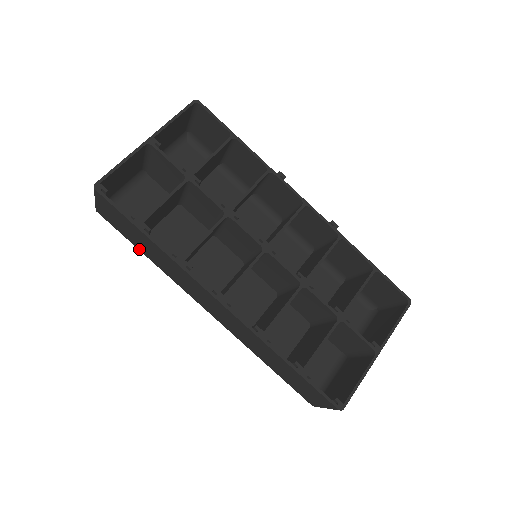
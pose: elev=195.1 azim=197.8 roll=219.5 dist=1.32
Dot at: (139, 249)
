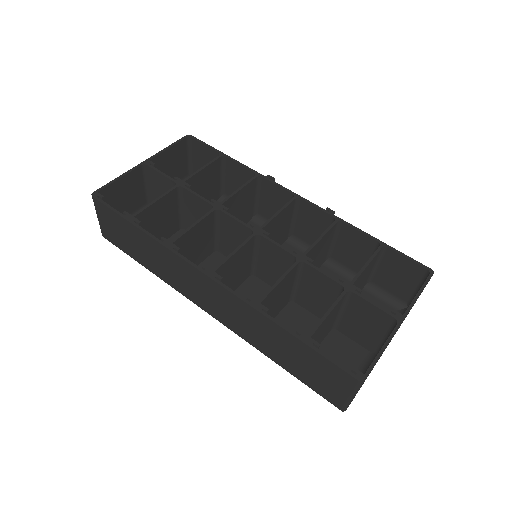
Dot at: (139, 262)
